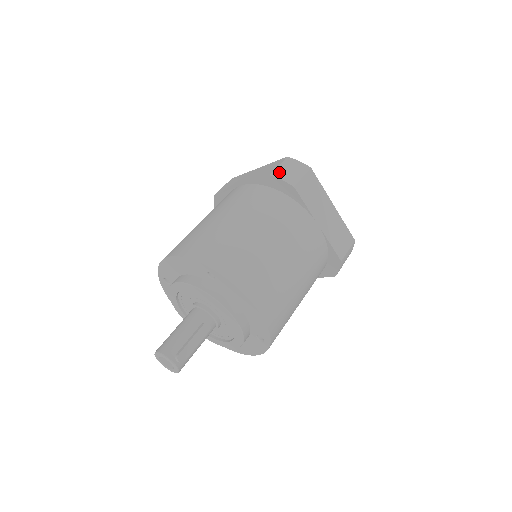
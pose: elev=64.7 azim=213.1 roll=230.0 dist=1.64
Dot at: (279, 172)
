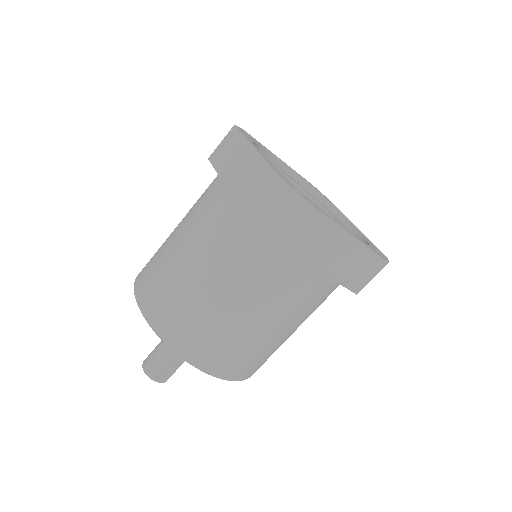
Dot at: (258, 212)
